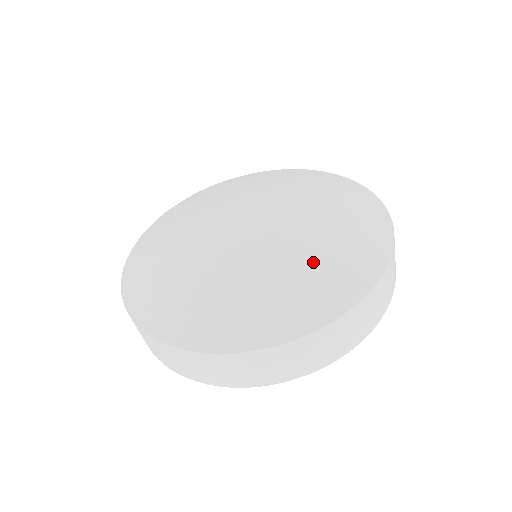
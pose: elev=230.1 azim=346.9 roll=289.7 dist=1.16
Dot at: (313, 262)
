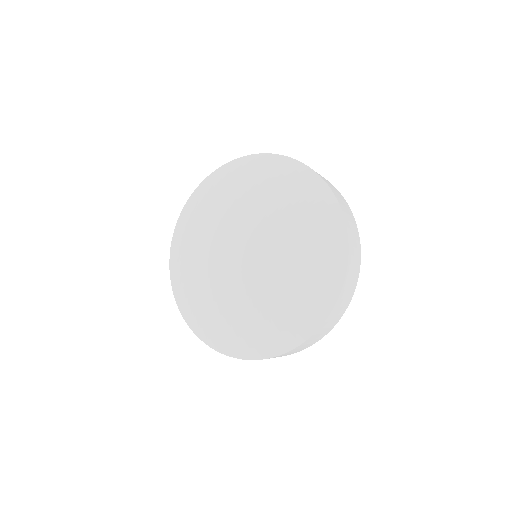
Dot at: (303, 246)
